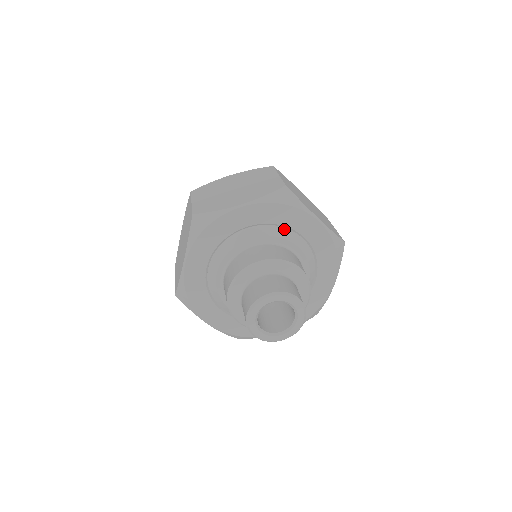
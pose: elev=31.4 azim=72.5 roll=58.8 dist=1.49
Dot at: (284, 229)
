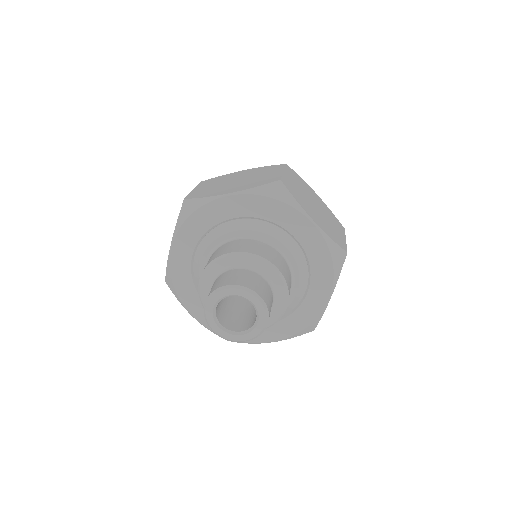
Dot at: (274, 226)
